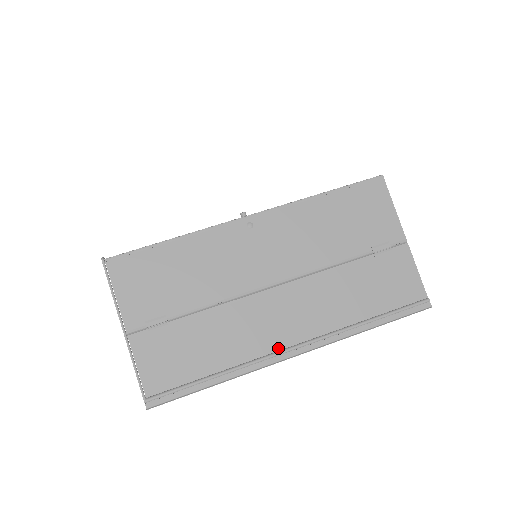
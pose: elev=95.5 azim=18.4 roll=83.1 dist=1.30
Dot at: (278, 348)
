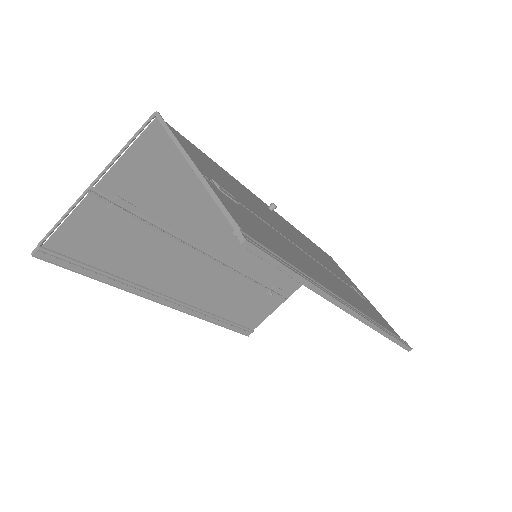
Dot at: occluded
